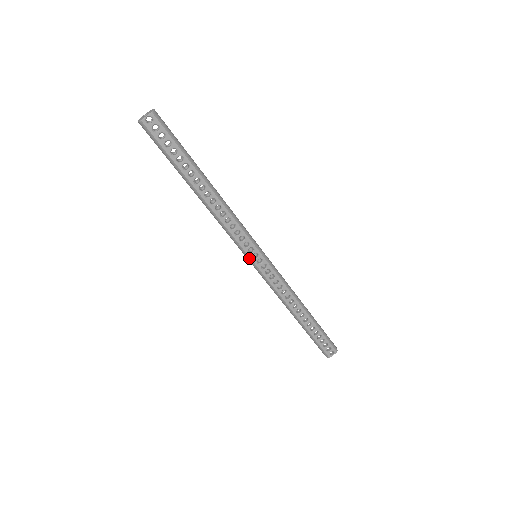
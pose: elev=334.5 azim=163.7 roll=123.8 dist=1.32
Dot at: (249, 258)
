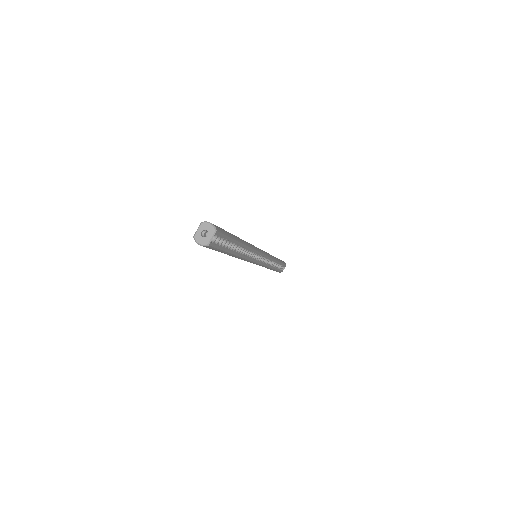
Dot at: (256, 263)
